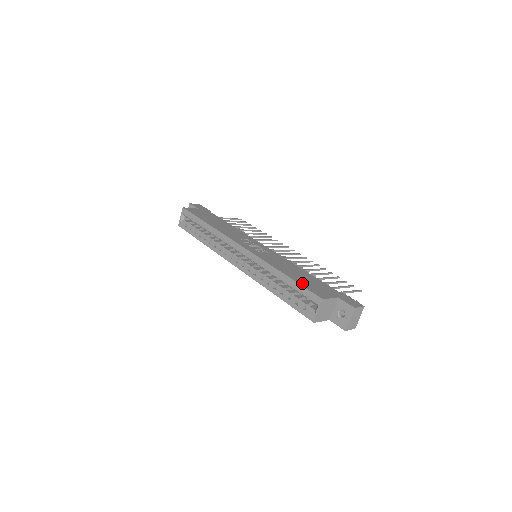
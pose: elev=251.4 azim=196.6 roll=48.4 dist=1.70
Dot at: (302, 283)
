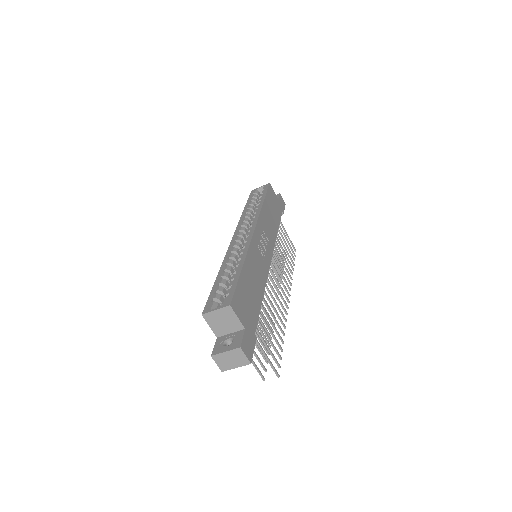
Dot at: (241, 285)
